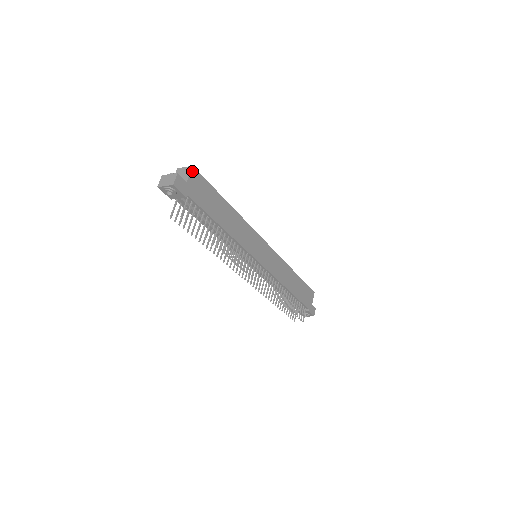
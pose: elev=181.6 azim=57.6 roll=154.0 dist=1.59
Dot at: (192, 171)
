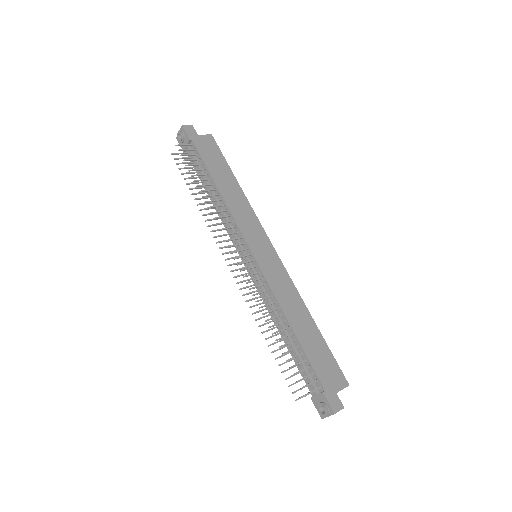
Dot at: (209, 136)
